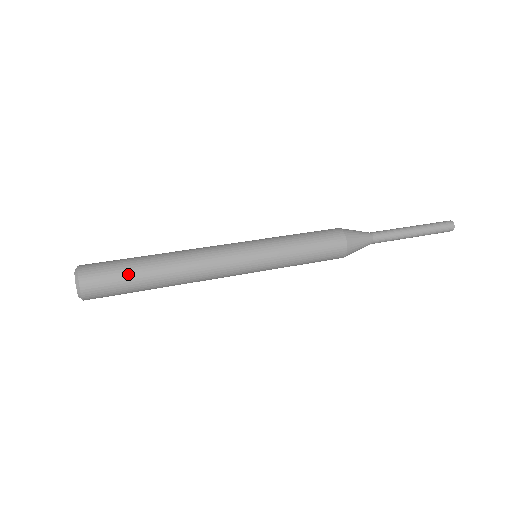
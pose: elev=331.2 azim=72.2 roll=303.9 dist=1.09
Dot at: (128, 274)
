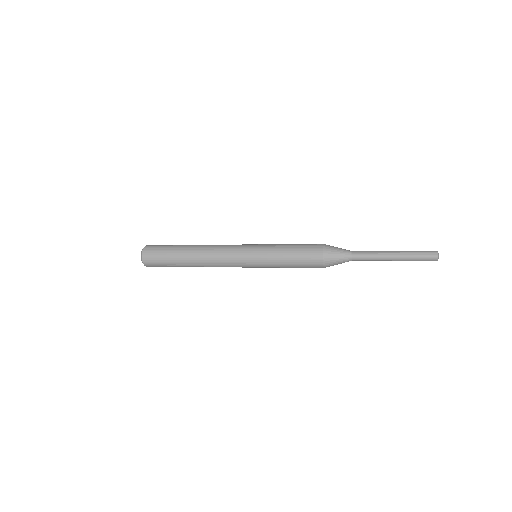
Dot at: (170, 248)
